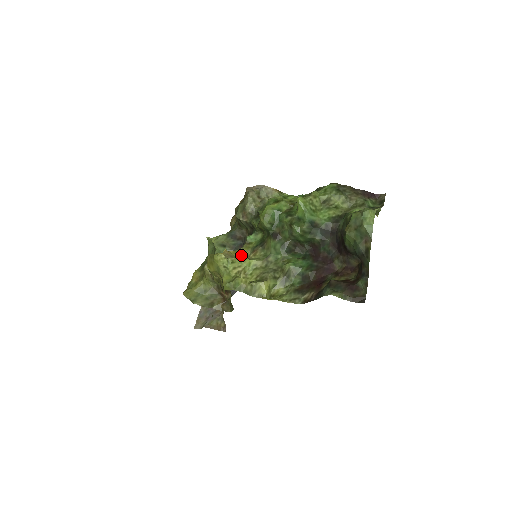
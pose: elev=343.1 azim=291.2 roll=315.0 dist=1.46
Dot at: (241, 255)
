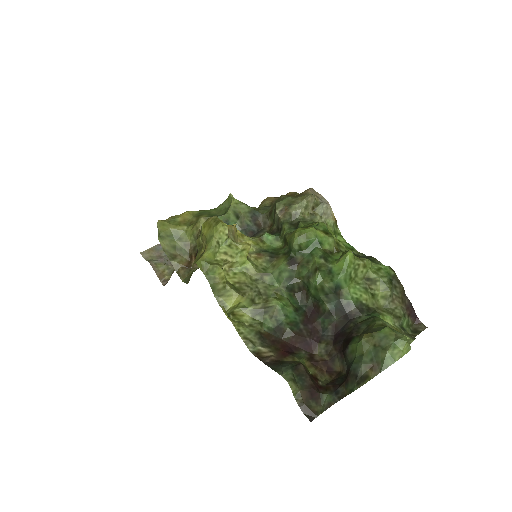
Dot at: (244, 247)
